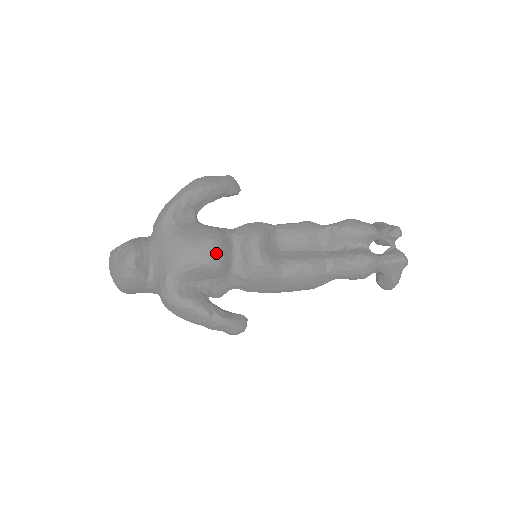
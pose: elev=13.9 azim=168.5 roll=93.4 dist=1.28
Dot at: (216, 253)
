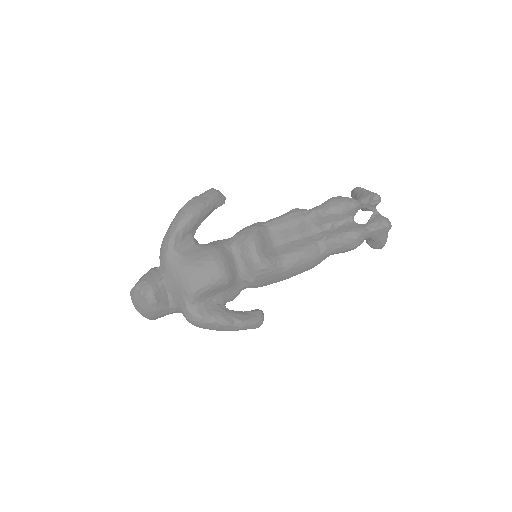
Dot at: (222, 271)
